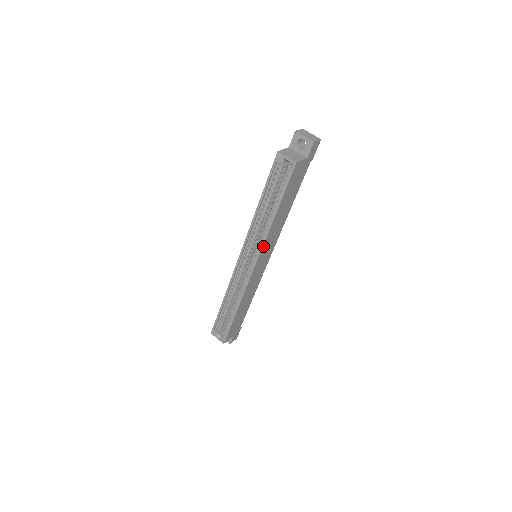
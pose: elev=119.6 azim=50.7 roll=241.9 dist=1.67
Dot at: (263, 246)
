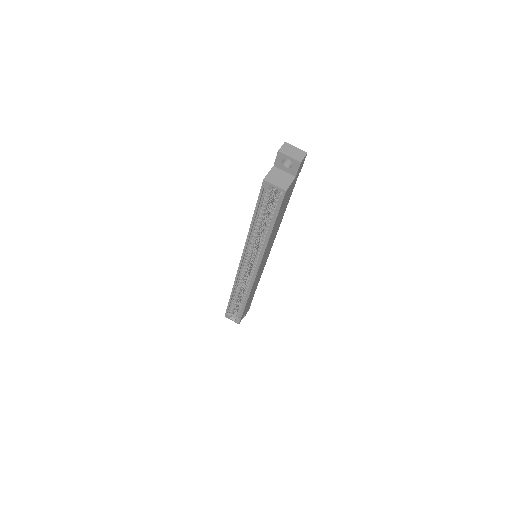
Dot at: (263, 256)
